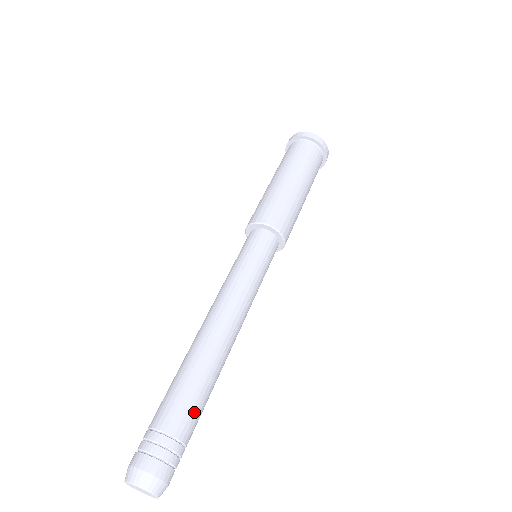
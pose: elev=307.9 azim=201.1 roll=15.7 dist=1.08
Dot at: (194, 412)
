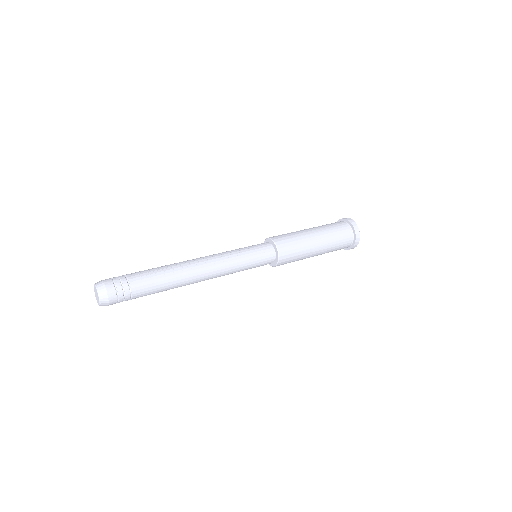
Dot at: (147, 277)
